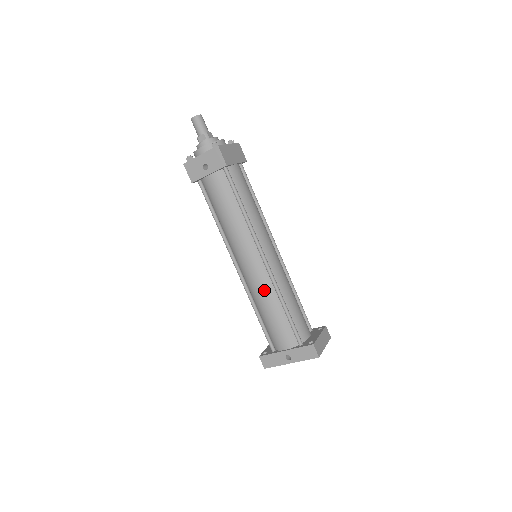
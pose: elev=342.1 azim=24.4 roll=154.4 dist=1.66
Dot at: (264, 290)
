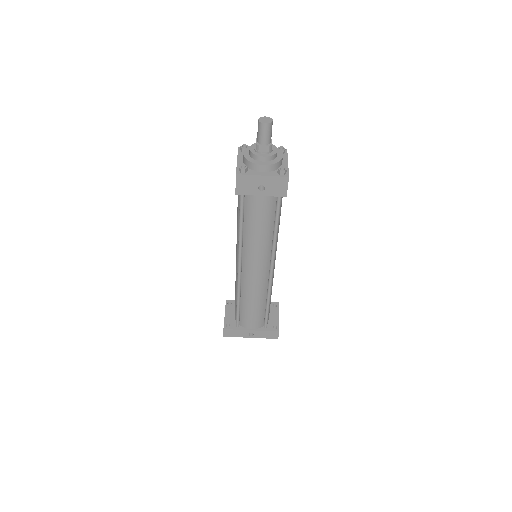
Dot at: (258, 291)
